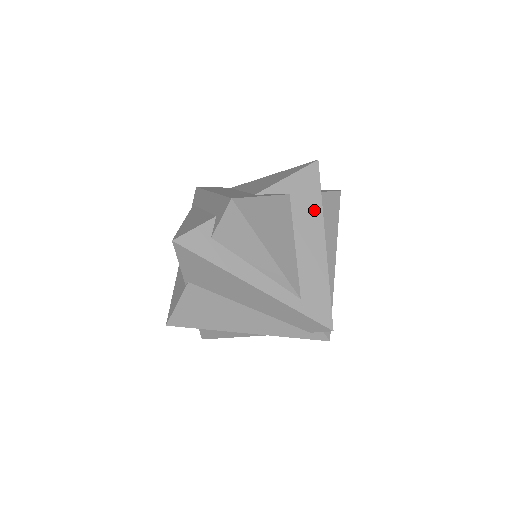
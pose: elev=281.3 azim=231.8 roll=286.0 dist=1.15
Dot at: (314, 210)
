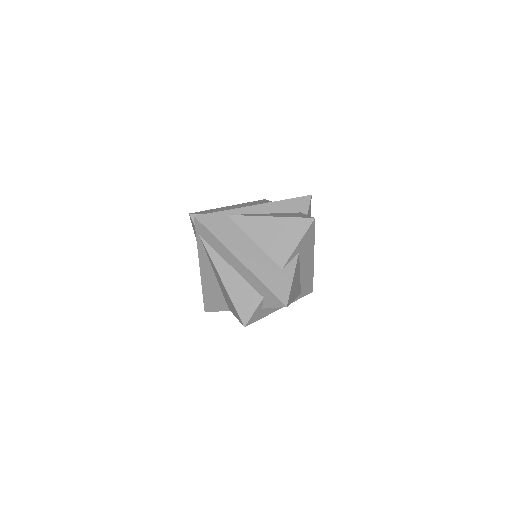
Dot at: (310, 248)
